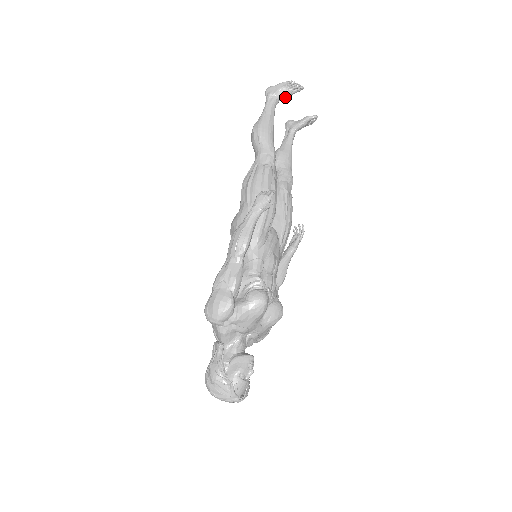
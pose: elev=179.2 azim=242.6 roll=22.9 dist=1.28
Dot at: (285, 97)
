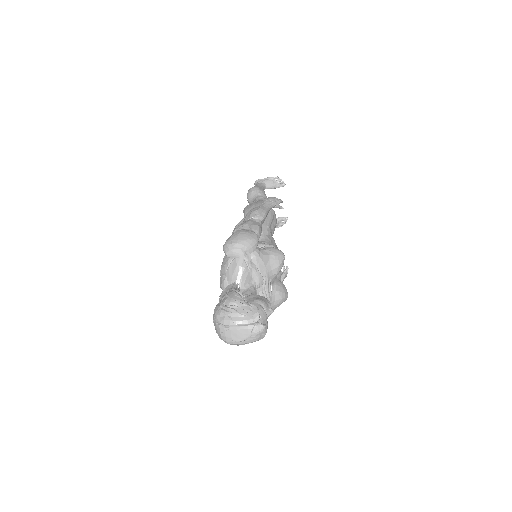
Dot at: (271, 187)
